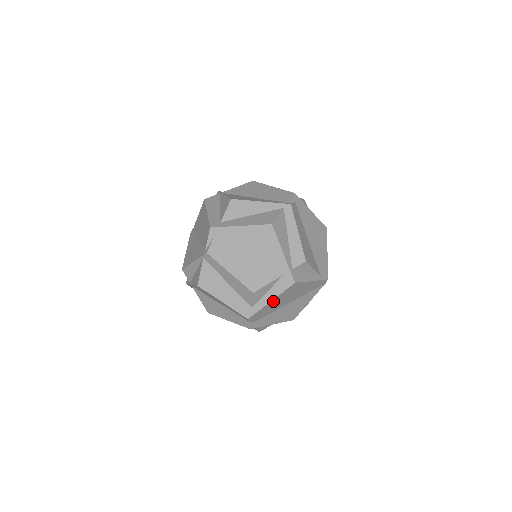
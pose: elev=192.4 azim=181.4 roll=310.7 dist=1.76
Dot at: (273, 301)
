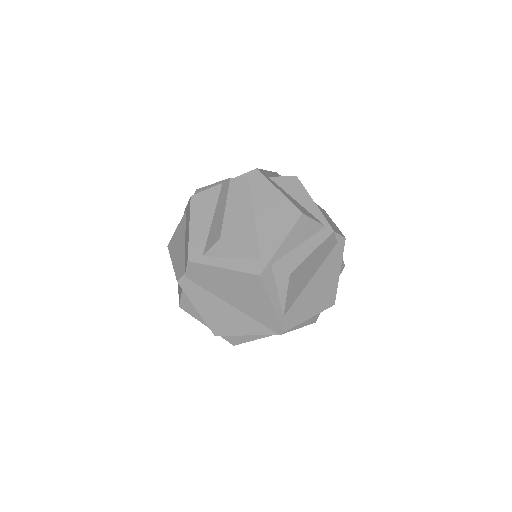
Dot at: (224, 272)
